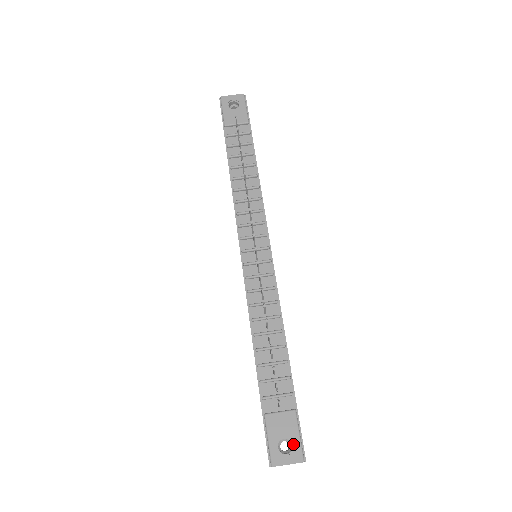
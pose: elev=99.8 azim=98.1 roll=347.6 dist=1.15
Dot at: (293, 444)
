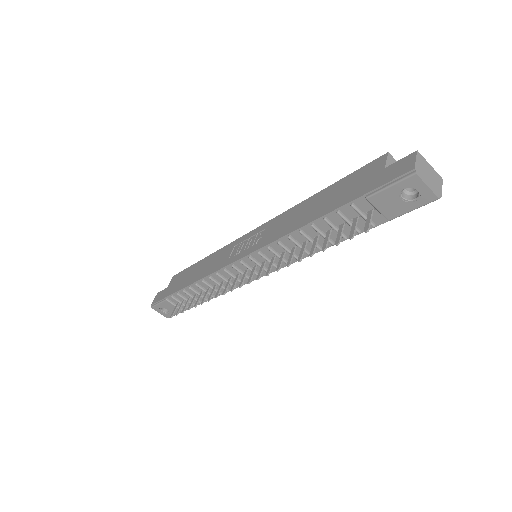
Dot at: (169, 314)
